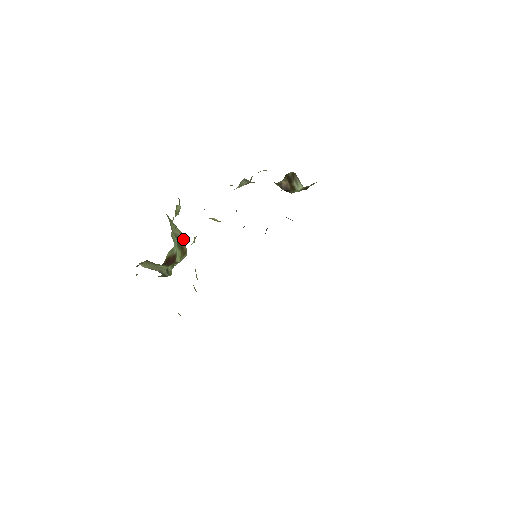
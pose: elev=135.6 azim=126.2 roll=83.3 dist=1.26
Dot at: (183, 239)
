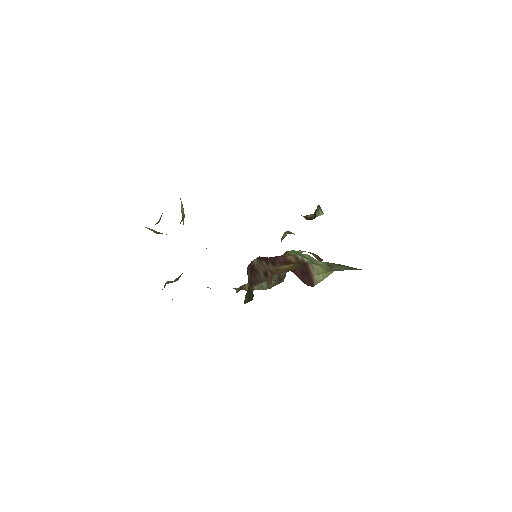
Dot at: occluded
